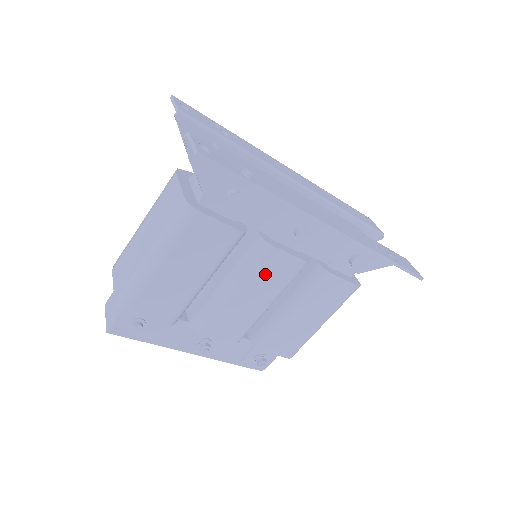
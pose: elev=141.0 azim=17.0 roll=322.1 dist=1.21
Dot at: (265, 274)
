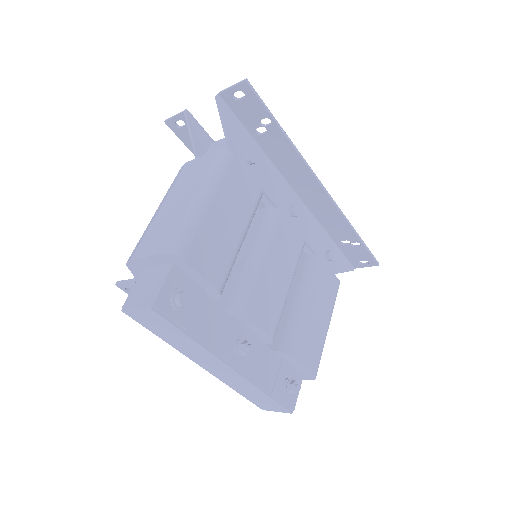
Dot at: (282, 244)
